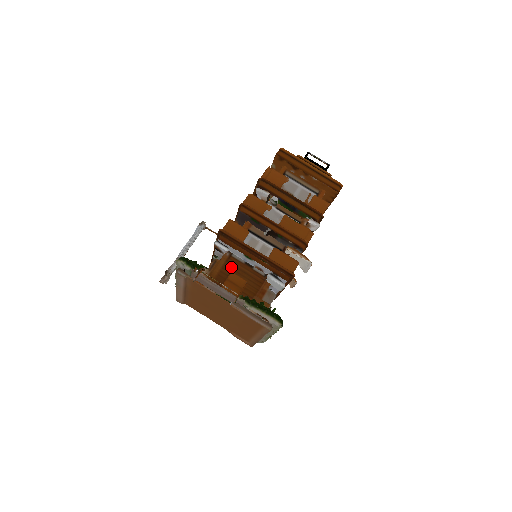
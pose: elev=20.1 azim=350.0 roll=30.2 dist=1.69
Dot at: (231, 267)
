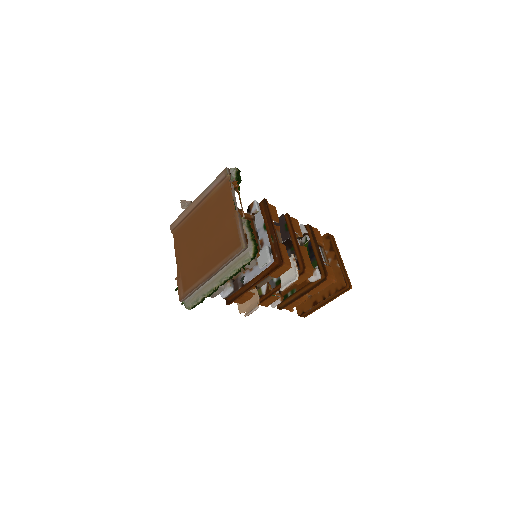
Dot at: occluded
